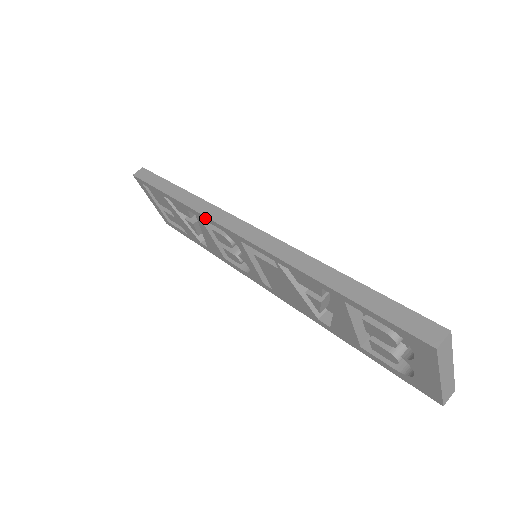
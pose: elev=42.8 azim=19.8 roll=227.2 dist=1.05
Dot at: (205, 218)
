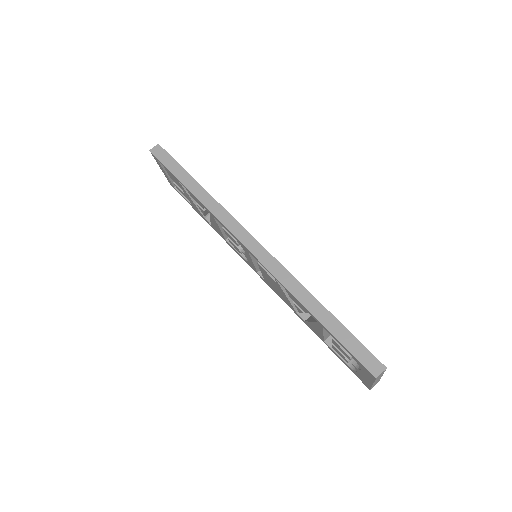
Dot at: (219, 222)
